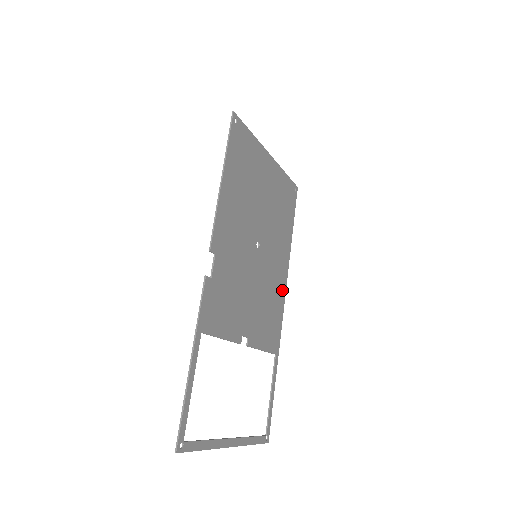
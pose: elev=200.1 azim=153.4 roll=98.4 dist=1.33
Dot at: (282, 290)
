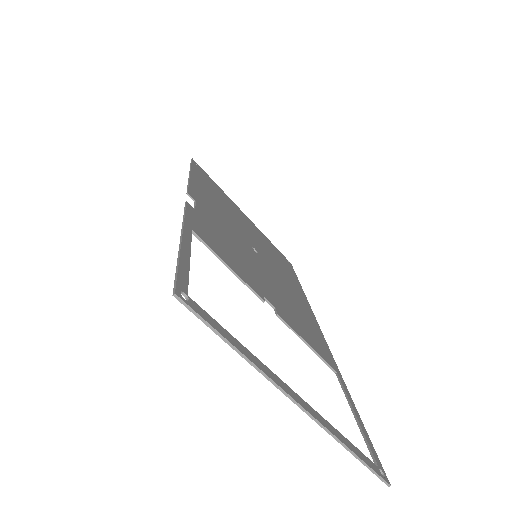
Dot at: (312, 318)
